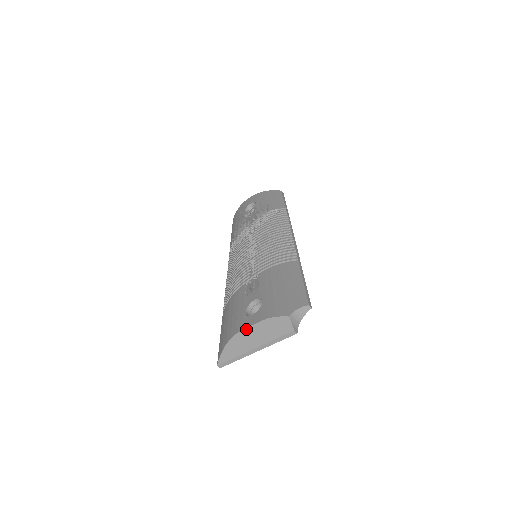
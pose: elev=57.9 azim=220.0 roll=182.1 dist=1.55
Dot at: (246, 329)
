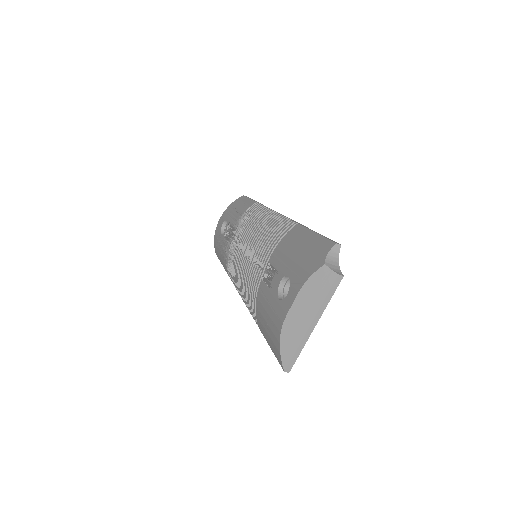
Dot at: (290, 311)
